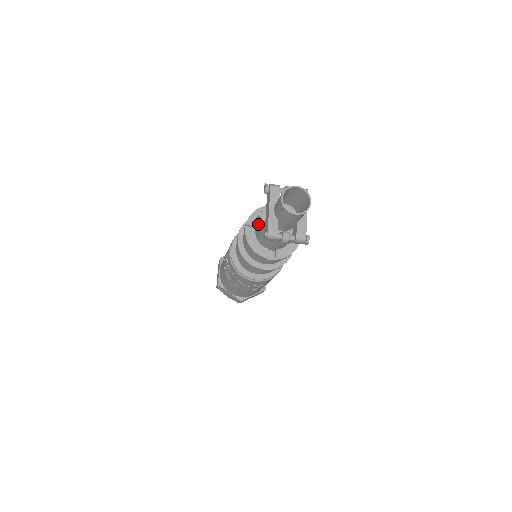
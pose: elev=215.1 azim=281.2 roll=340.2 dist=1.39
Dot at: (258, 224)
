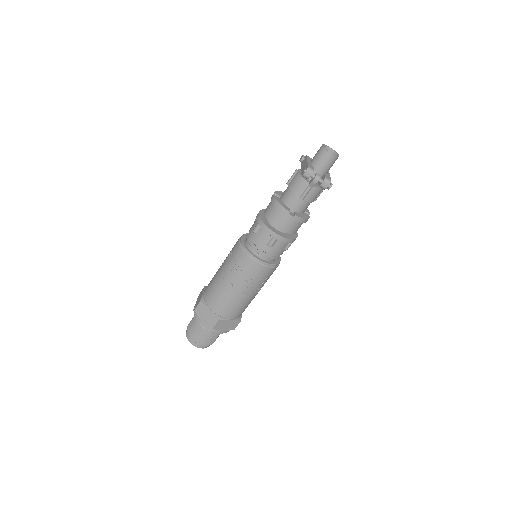
Dot at: (291, 181)
